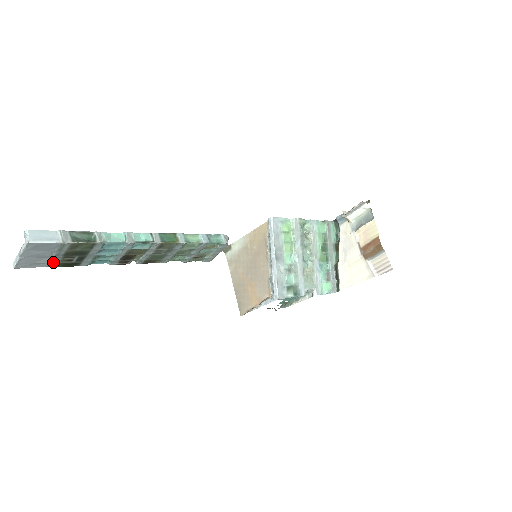
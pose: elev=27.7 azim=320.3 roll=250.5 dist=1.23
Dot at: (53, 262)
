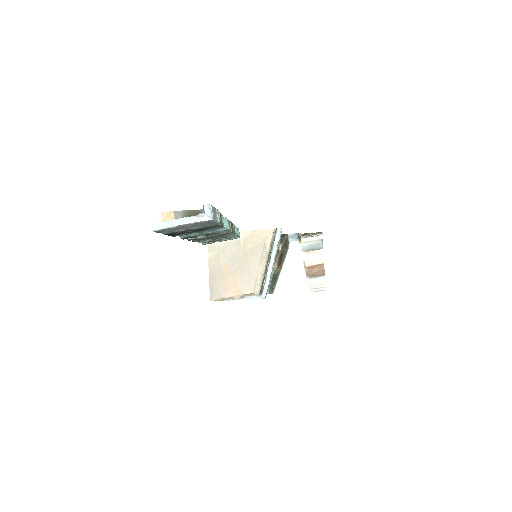
Dot at: (174, 231)
